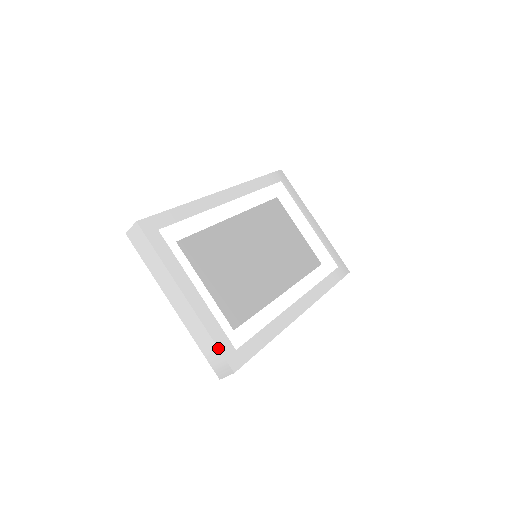
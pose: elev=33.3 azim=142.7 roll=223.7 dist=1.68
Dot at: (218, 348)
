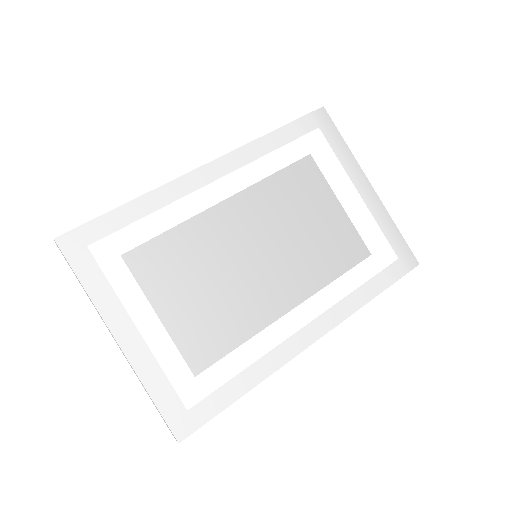
Dot at: (158, 410)
